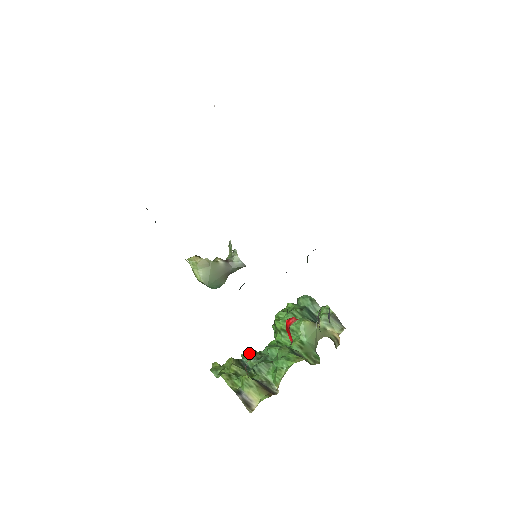
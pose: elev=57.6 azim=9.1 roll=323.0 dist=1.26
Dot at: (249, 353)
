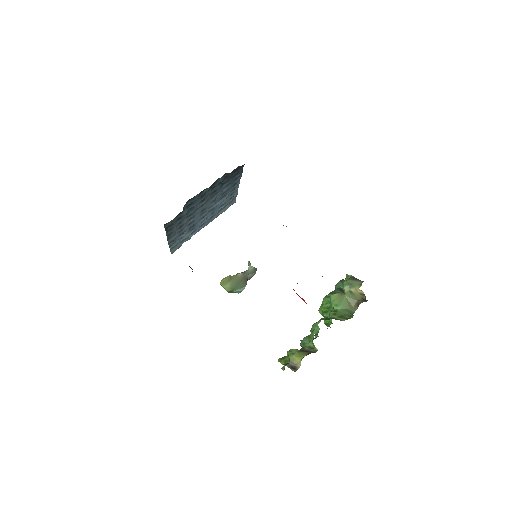
Dot at: (301, 340)
